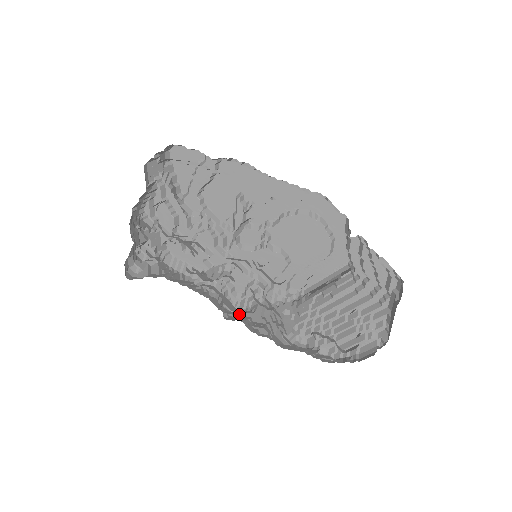
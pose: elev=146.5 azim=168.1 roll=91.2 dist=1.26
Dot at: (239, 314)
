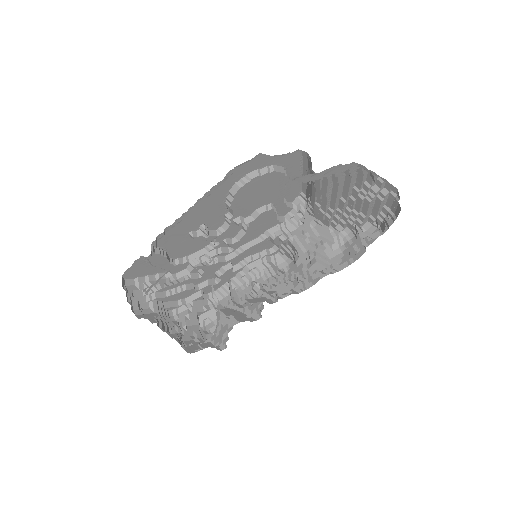
Dot at: occluded
